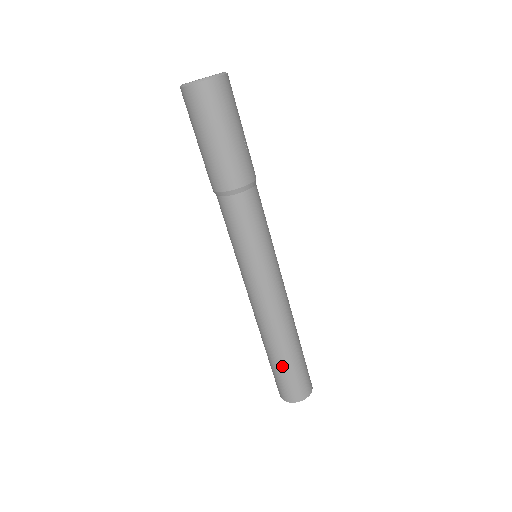
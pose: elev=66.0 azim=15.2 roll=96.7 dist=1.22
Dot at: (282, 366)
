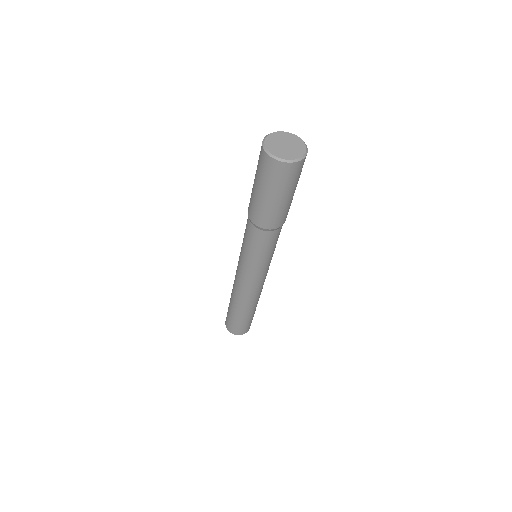
Dot at: (244, 319)
